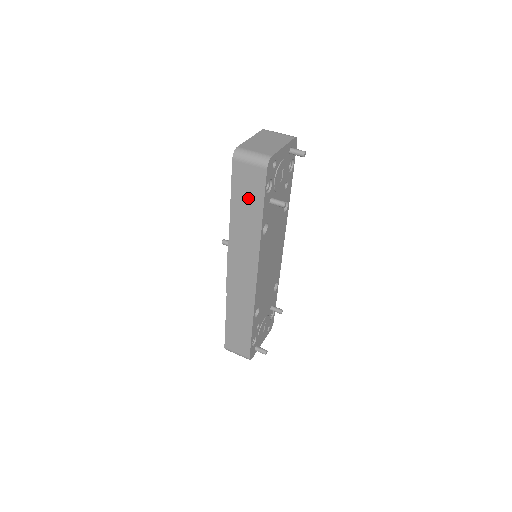
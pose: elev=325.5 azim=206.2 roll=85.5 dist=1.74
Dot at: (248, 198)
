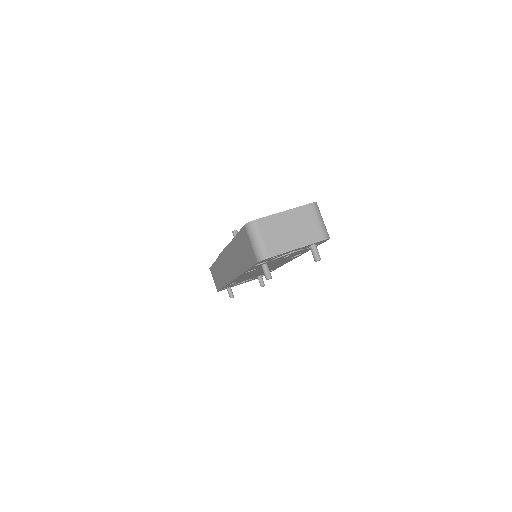
Dot at: (243, 252)
